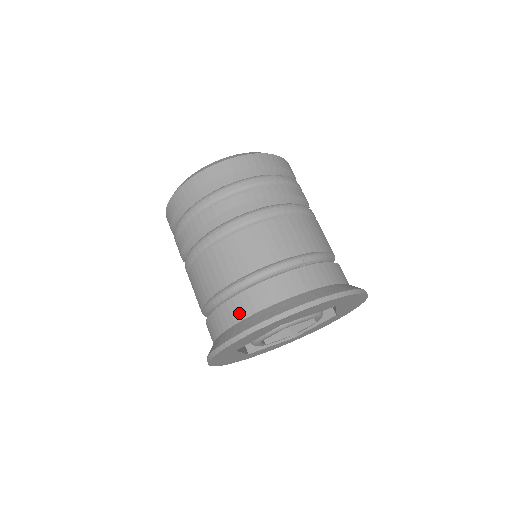
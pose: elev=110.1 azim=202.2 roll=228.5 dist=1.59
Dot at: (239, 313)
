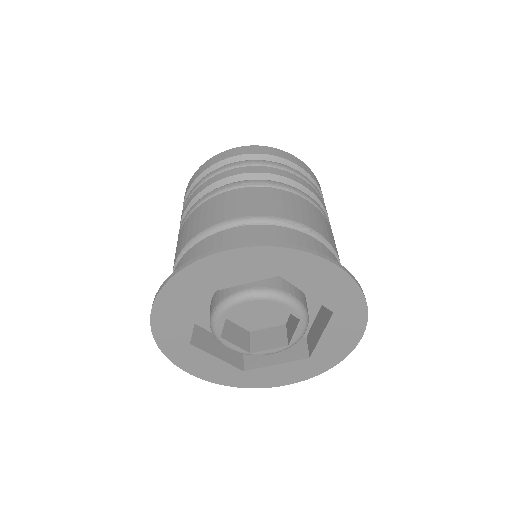
Dot at: occluded
